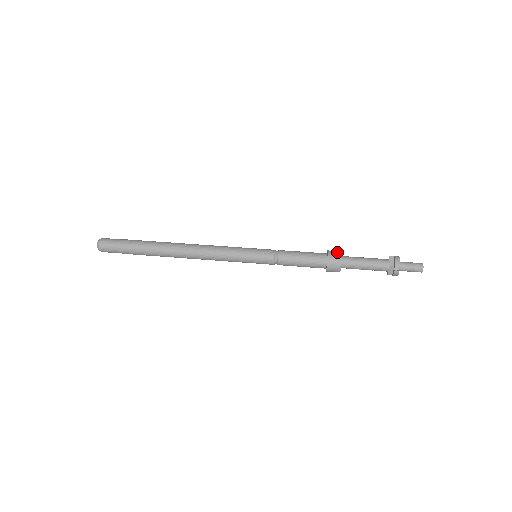
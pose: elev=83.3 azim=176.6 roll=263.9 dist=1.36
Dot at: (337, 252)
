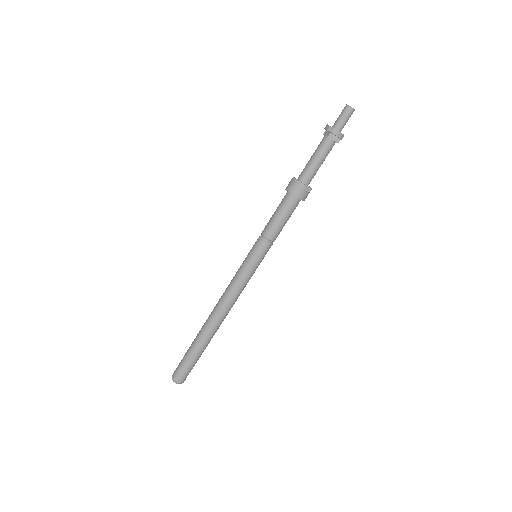
Dot at: (290, 181)
